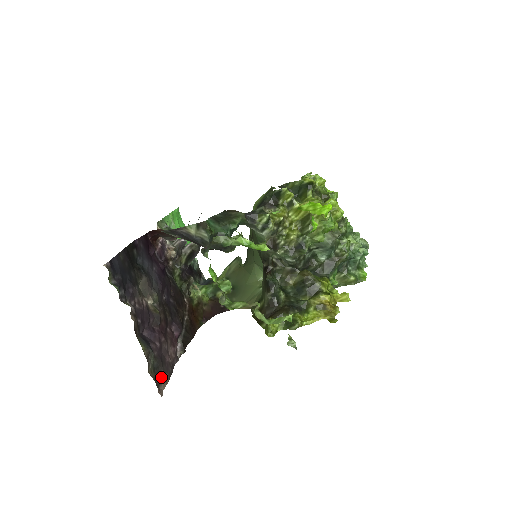
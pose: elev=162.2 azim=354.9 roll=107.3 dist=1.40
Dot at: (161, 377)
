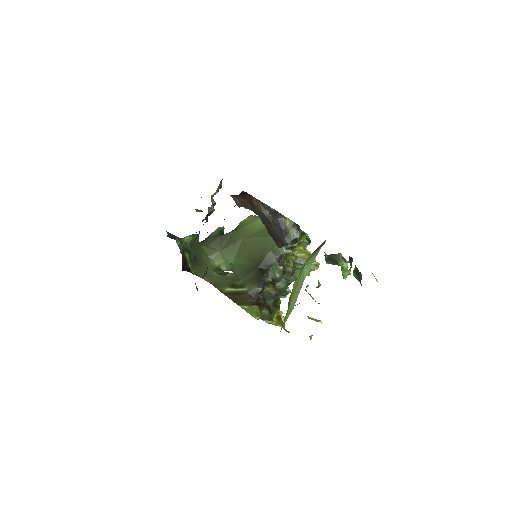
Dot at: occluded
